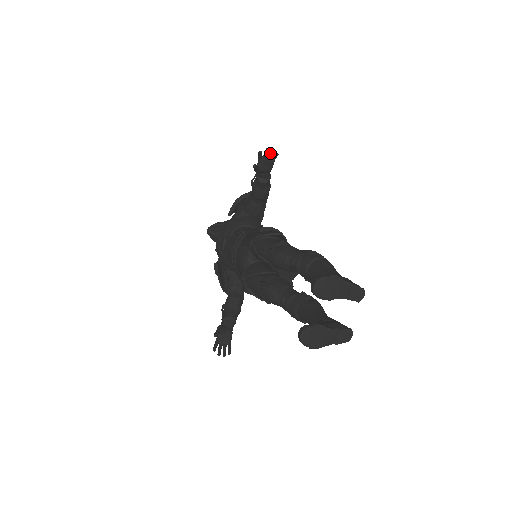
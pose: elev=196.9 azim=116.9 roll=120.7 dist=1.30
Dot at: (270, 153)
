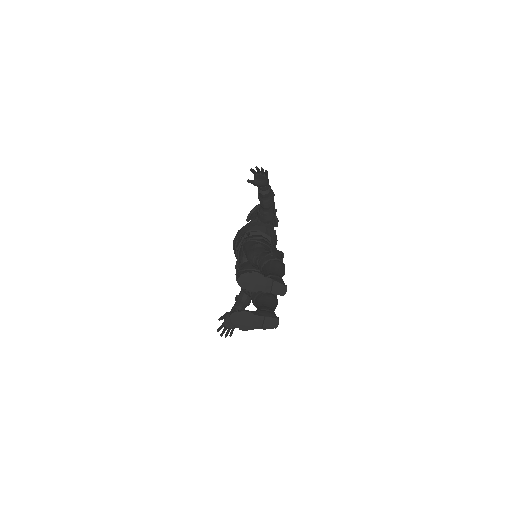
Dot at: (261, 170)
